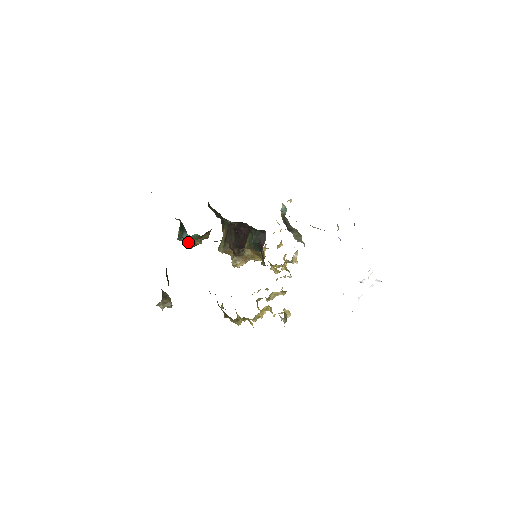
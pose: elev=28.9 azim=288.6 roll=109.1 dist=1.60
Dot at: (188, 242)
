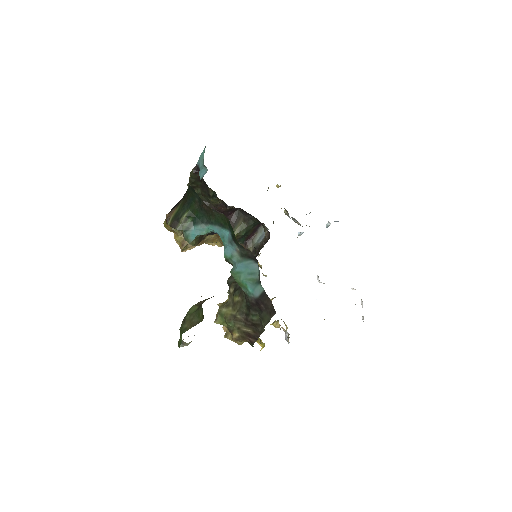
Dot at: (199, 237)
